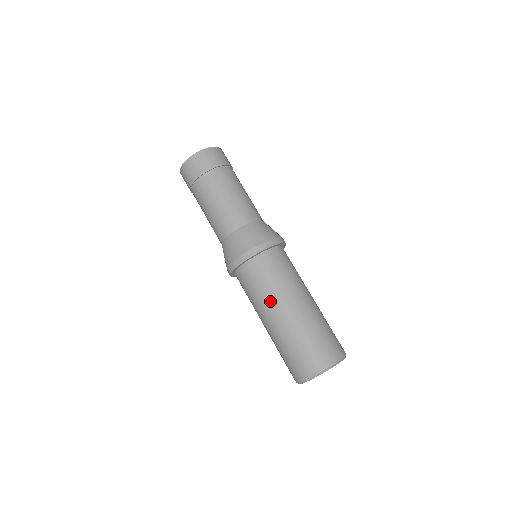
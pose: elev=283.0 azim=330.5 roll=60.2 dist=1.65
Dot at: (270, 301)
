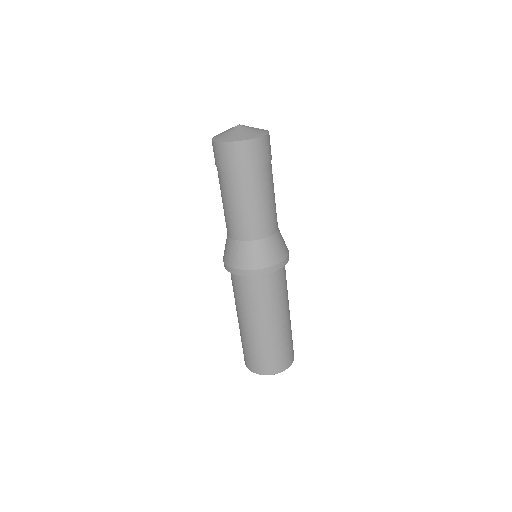
Dot at: (276, 309)
